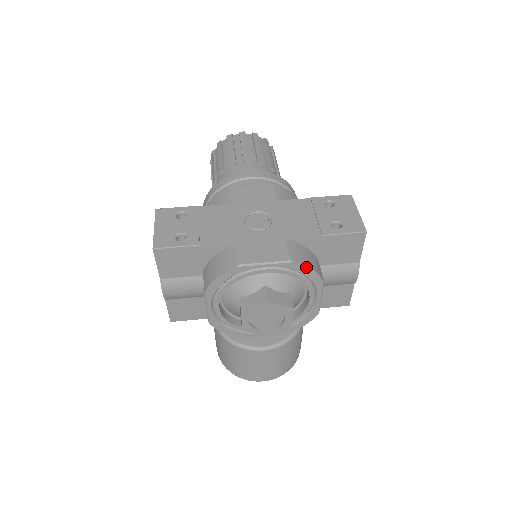
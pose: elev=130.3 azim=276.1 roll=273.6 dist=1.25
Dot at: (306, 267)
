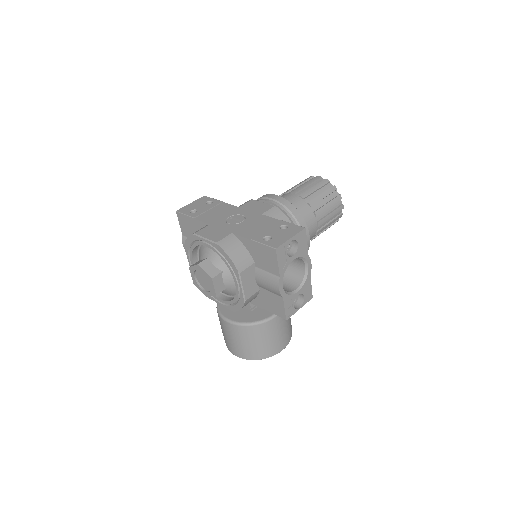
Dot at: (225, 253)
